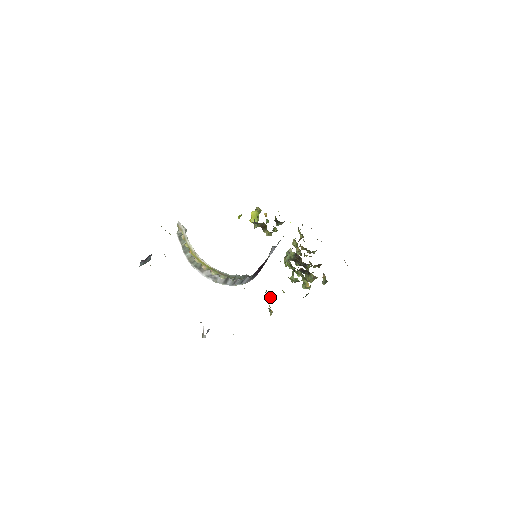
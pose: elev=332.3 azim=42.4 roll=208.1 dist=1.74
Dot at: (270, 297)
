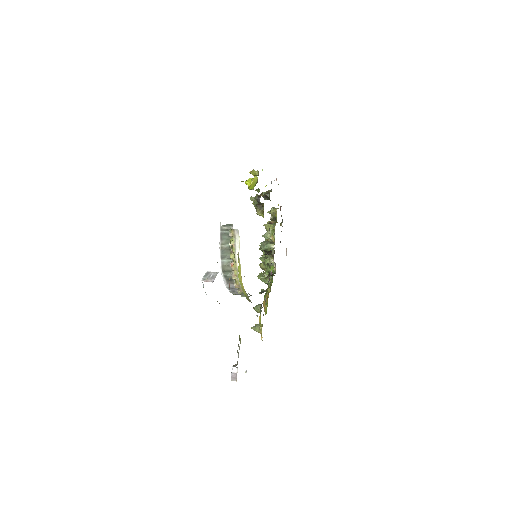
Dot at: occluded
